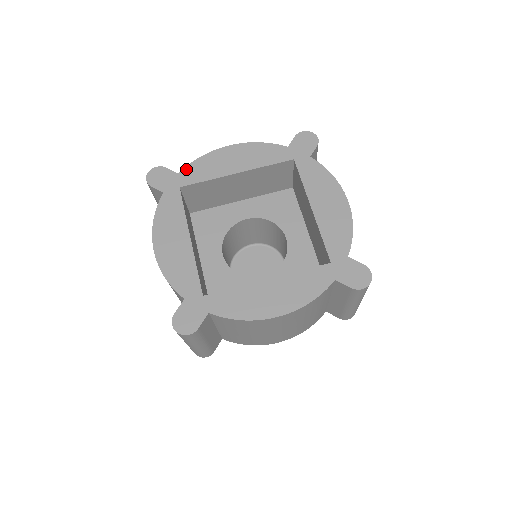
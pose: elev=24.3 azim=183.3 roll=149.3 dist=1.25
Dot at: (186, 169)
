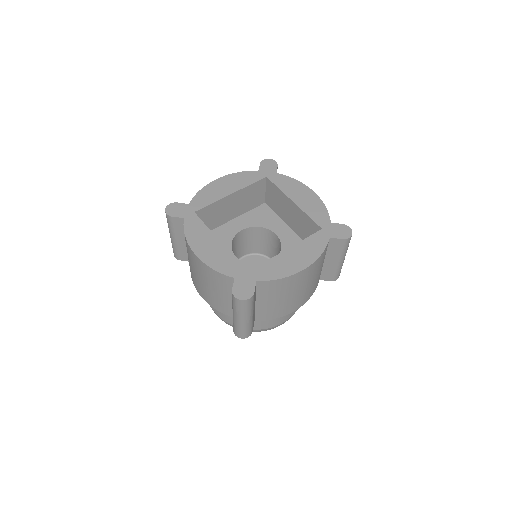
Dot at: (193, 200)
